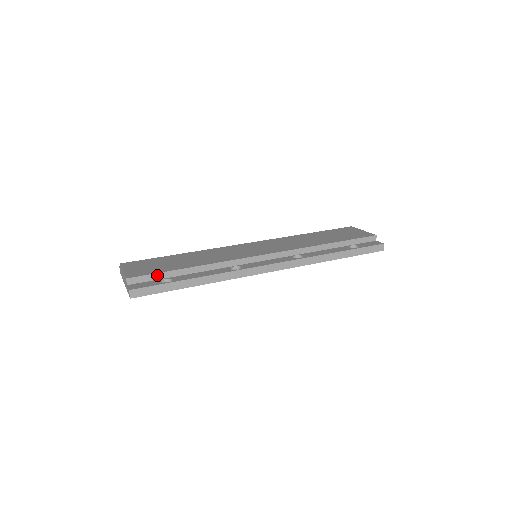
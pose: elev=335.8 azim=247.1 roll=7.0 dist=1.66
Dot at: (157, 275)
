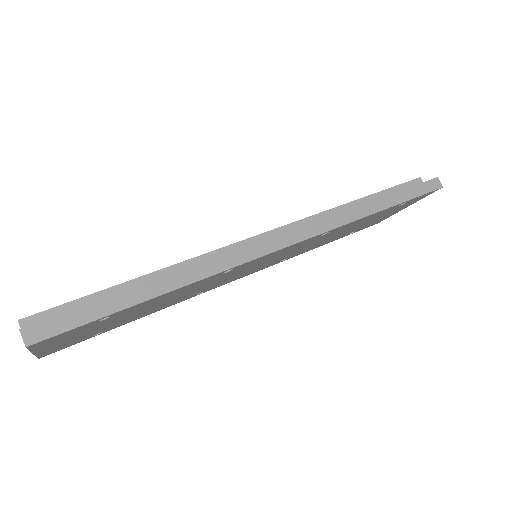
Dot at: (80, 302)
